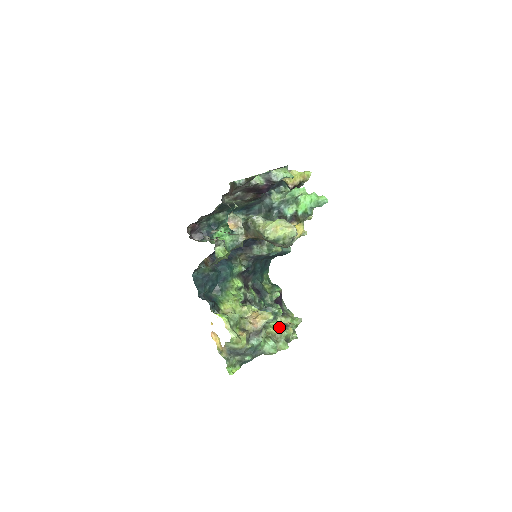
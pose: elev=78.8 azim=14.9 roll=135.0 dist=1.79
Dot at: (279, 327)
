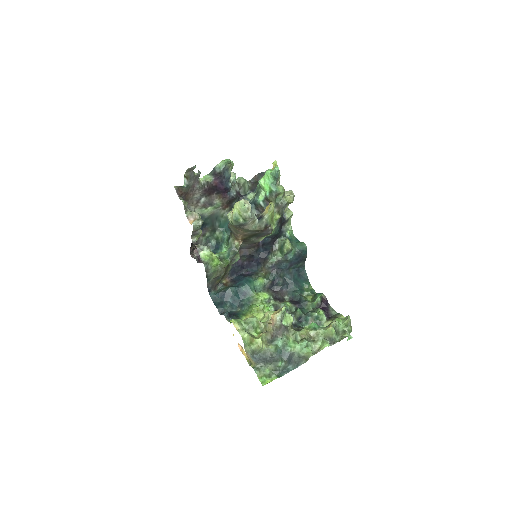
Dot at: (315, 326)
